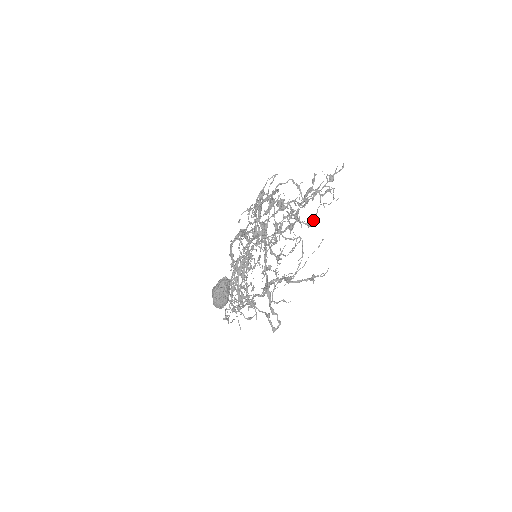
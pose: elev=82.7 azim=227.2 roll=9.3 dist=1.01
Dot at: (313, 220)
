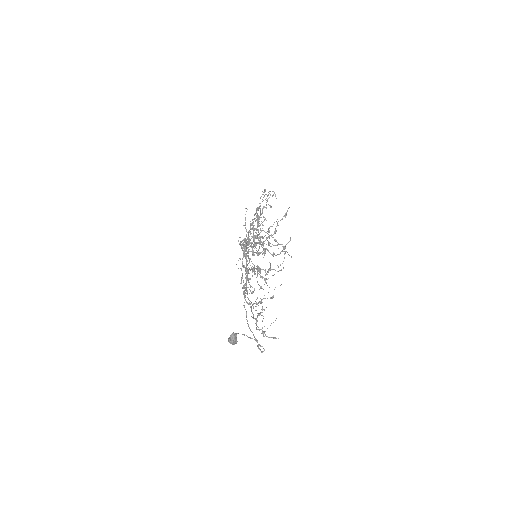
Dot at: (272, 296)
